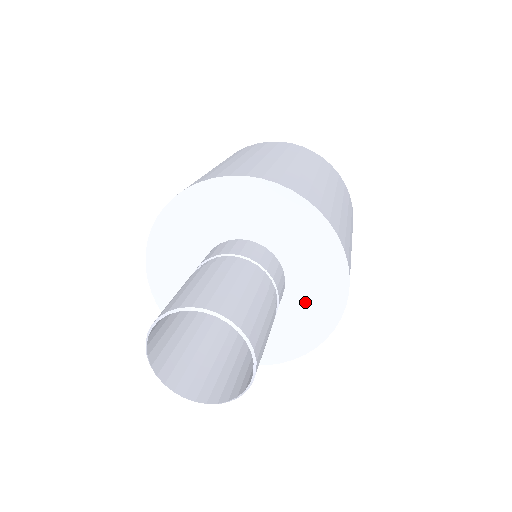
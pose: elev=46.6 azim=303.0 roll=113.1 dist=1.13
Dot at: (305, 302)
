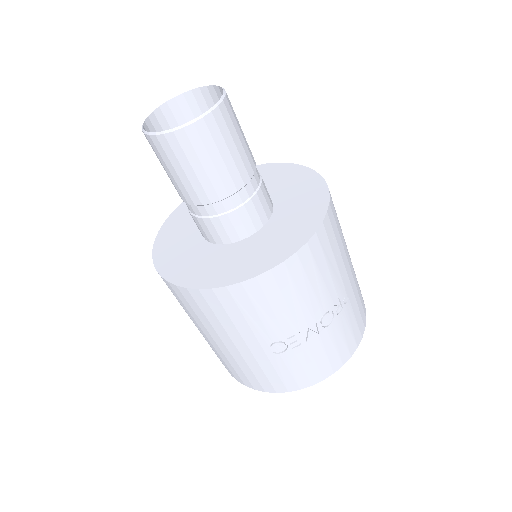
Dot at: (289, 219)
